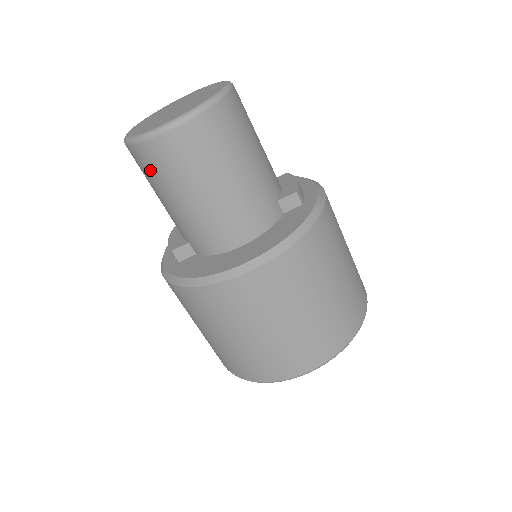
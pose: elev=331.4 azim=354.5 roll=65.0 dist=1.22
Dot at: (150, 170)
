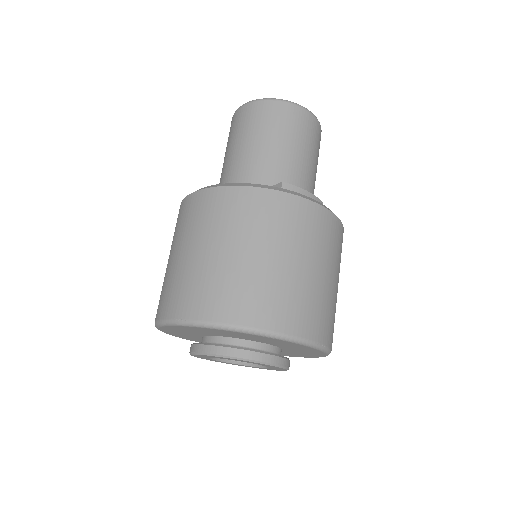
Dot at: occluded
